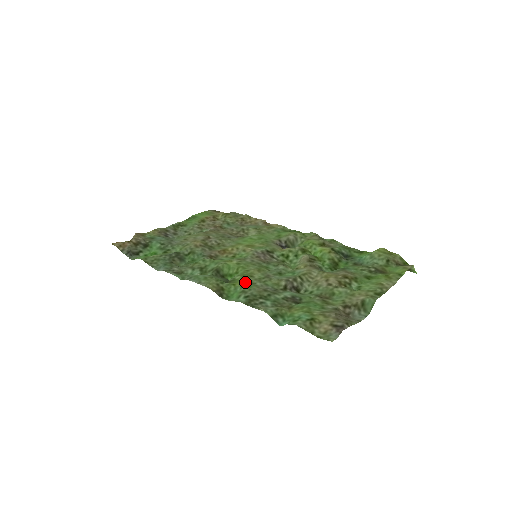
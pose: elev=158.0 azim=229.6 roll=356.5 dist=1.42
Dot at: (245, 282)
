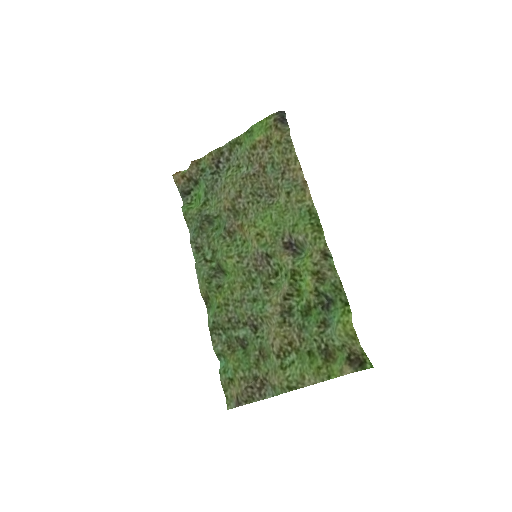
Dot at: (223, 301)
